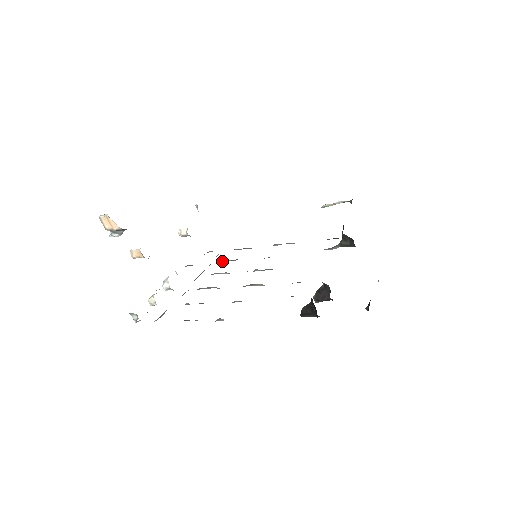
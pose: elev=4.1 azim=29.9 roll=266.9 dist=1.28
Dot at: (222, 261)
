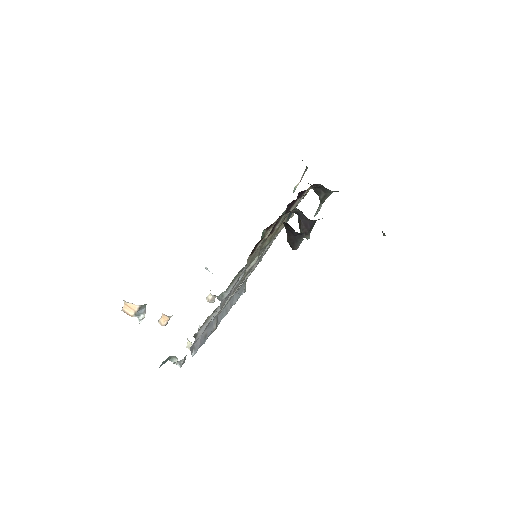
Dot at: occluded
